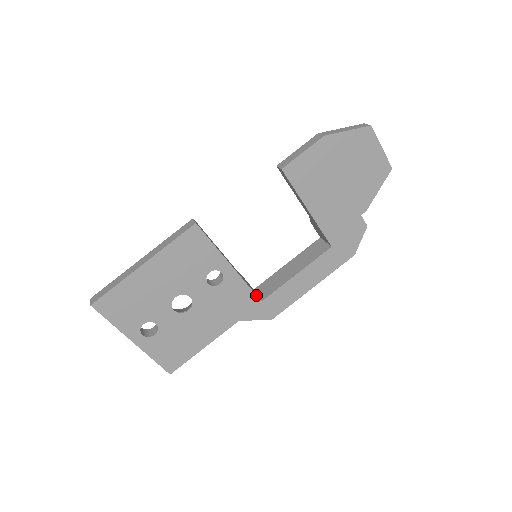
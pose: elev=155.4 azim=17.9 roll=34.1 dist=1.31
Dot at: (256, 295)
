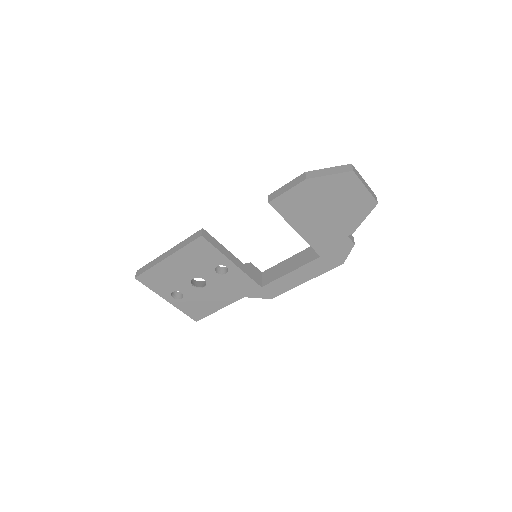
Dot at: (256, 283)
